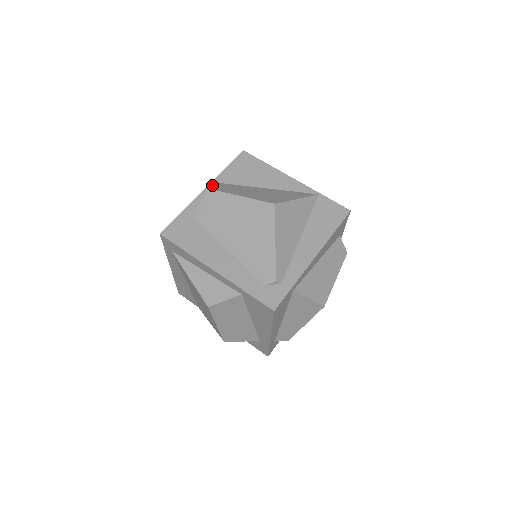
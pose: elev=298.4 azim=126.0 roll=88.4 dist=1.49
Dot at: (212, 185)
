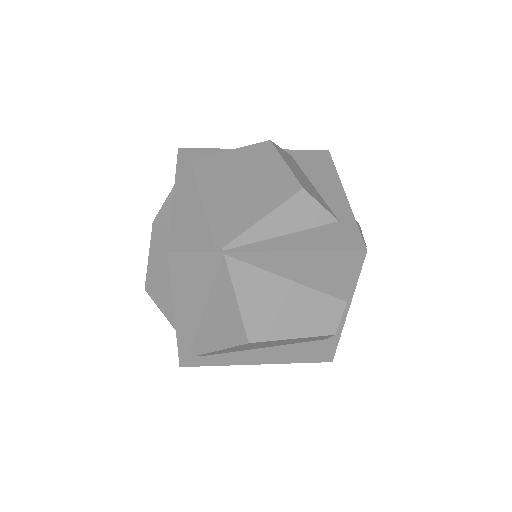
Dot at: occluded
